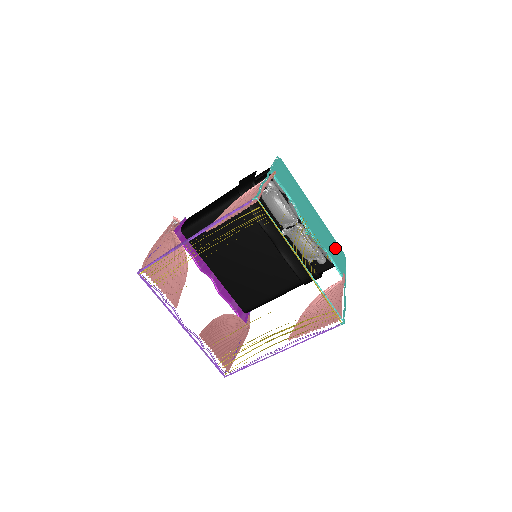
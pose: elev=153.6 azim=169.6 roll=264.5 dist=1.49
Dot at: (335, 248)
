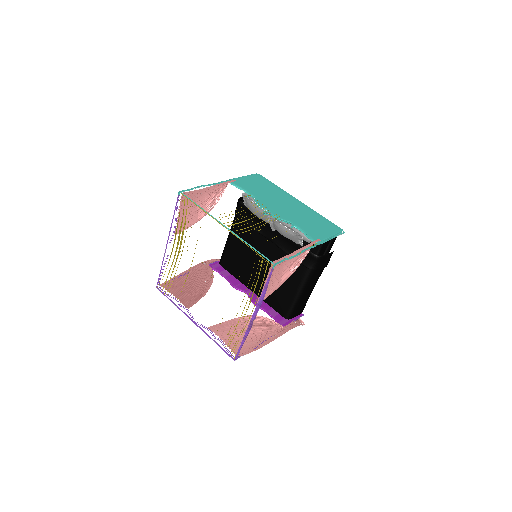
Dot at: (320, 224)
